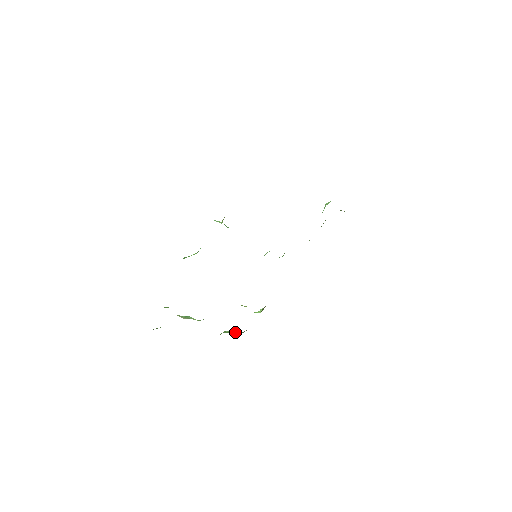
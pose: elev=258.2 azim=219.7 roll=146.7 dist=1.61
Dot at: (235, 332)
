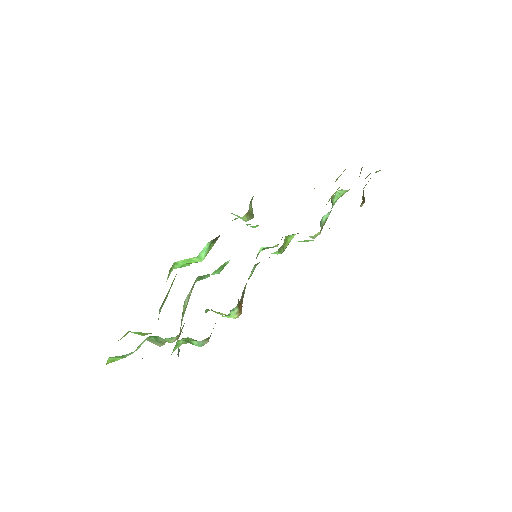
Dot at: (192, 339)
